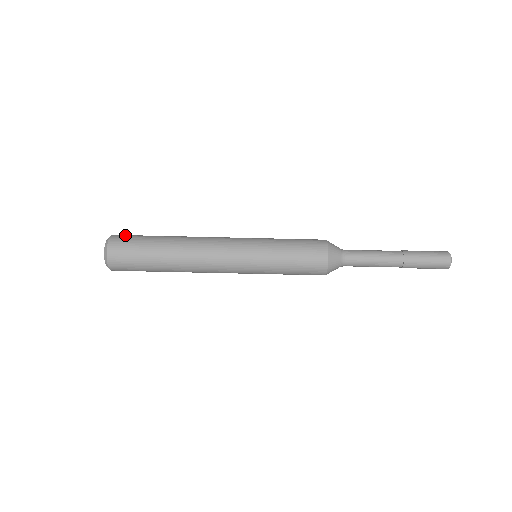
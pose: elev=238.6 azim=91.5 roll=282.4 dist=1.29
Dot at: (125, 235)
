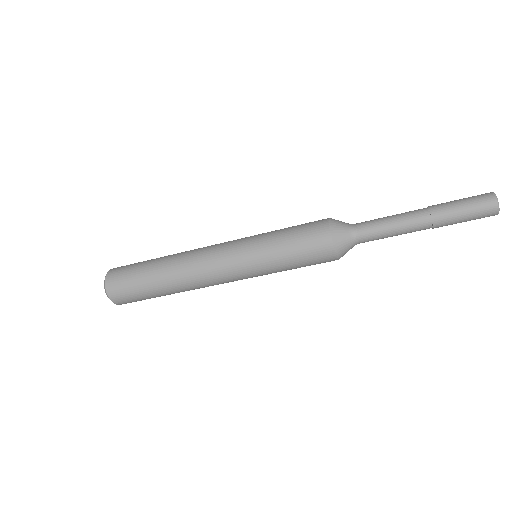
Dot at: (126, 265)
